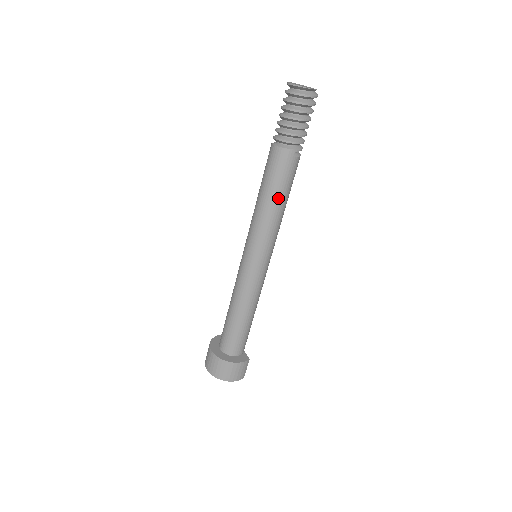
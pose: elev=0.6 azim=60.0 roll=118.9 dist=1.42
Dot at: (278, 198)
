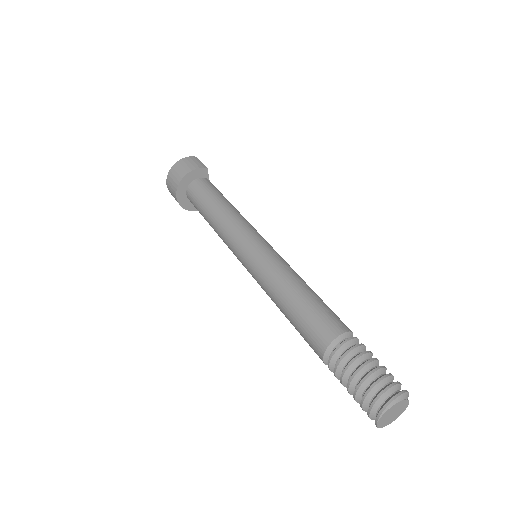
Dot at: occluded
